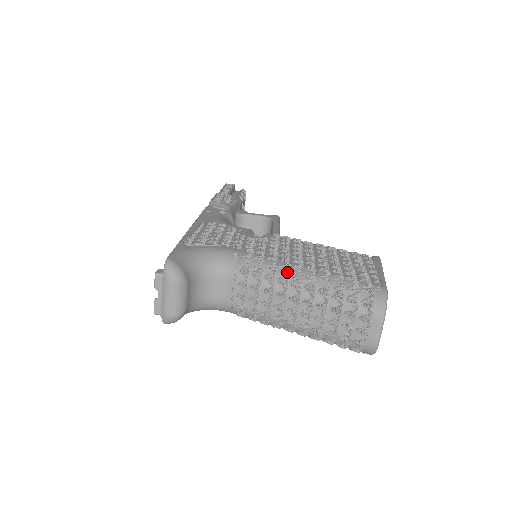
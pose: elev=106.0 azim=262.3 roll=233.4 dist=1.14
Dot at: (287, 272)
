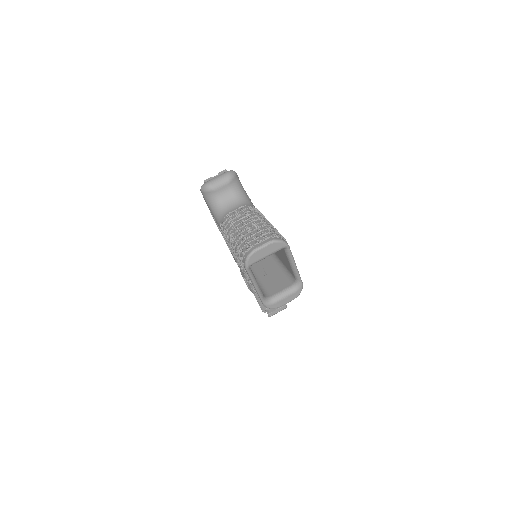
Dot at: (263, 217)
